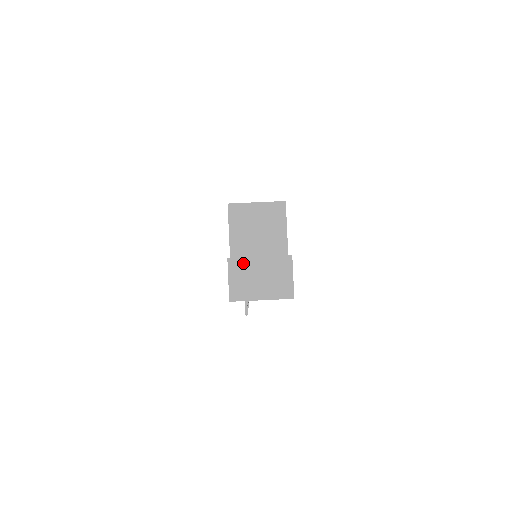
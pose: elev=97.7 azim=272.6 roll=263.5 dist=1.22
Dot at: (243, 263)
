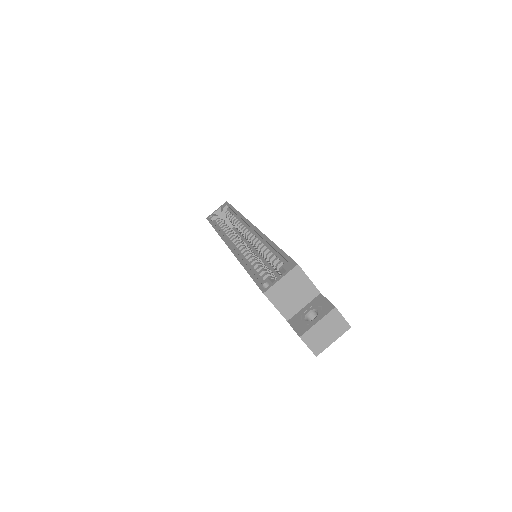
Dot at: (310, 333)
